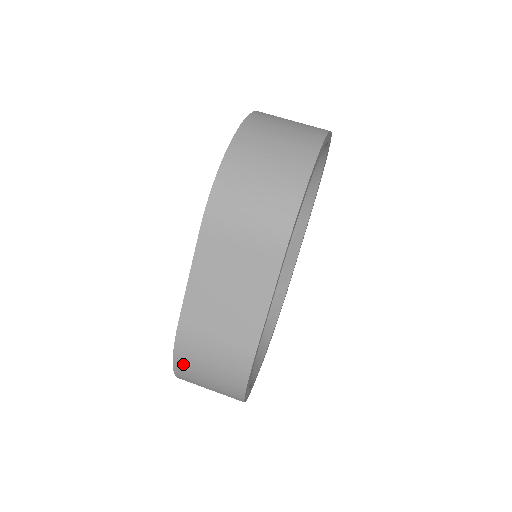
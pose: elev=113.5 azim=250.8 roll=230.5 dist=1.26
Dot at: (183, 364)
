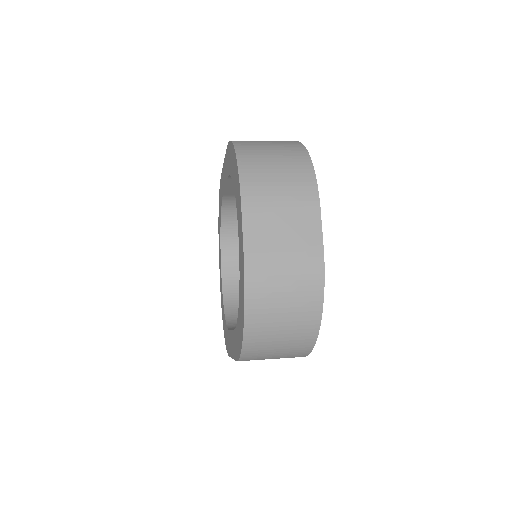
Dot at: occluded
